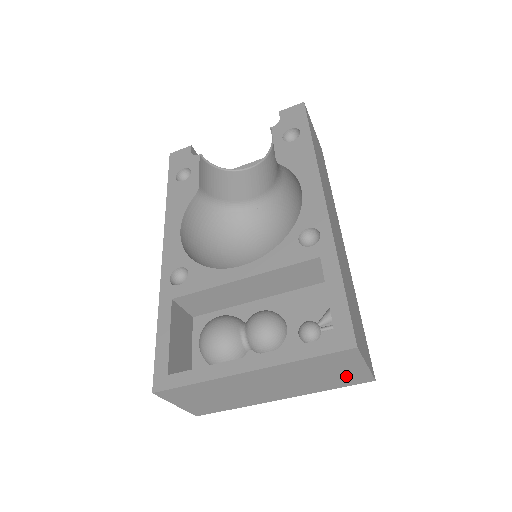
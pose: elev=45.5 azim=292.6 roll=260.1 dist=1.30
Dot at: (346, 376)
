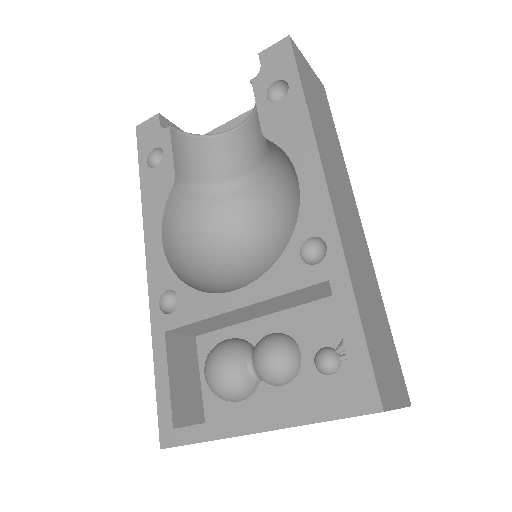
Dot at: occluded
